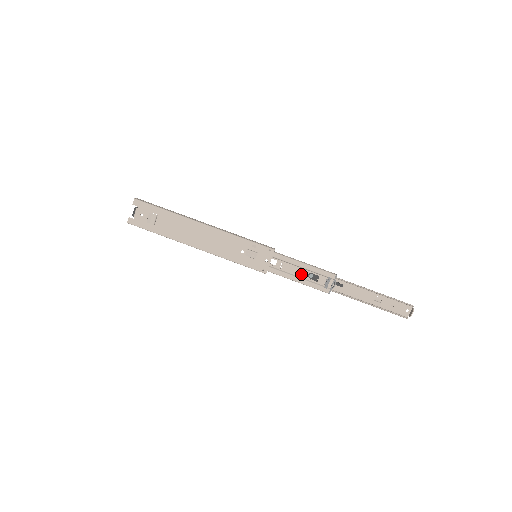
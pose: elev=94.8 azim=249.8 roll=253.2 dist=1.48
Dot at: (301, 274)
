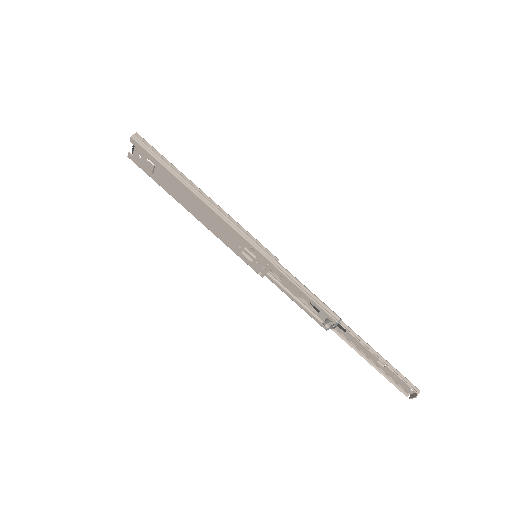
Dot at: occluded
